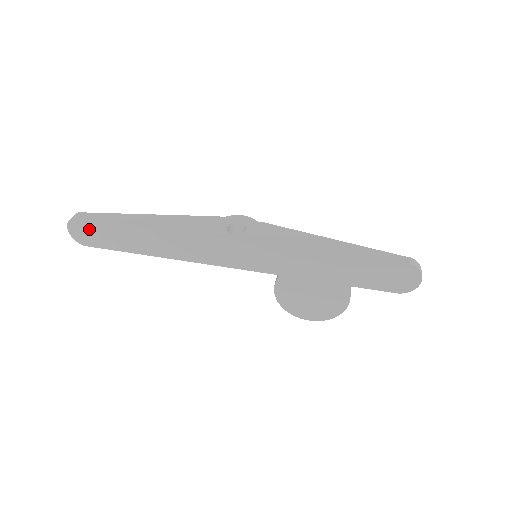
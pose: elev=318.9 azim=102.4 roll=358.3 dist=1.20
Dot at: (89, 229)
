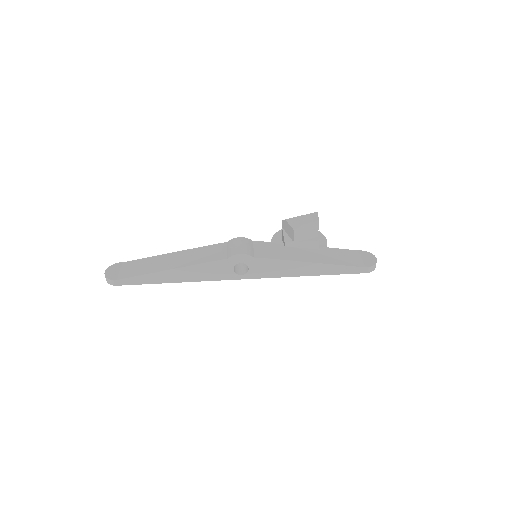
Dot at: occluded
